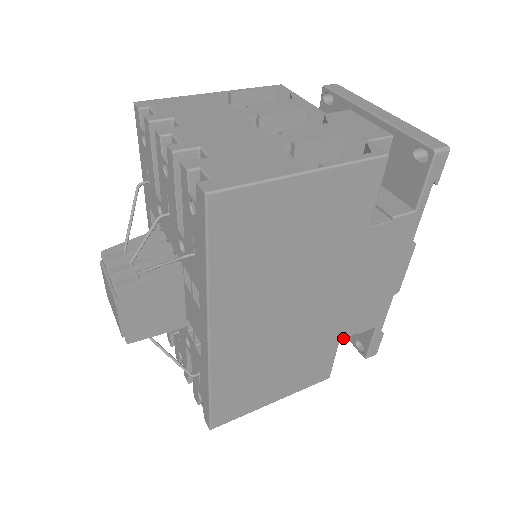
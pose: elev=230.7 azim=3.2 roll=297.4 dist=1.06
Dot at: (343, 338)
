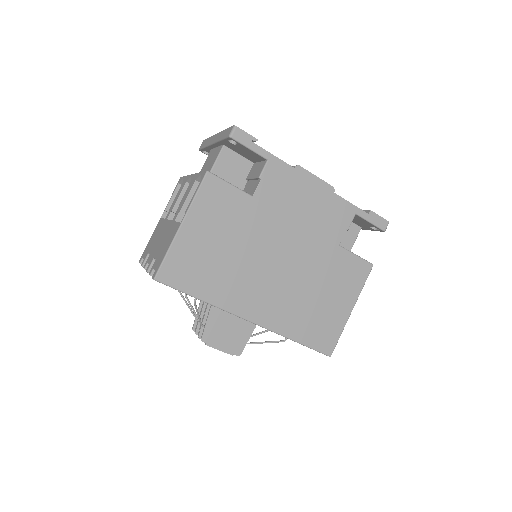
Dot at: (340, 242)
